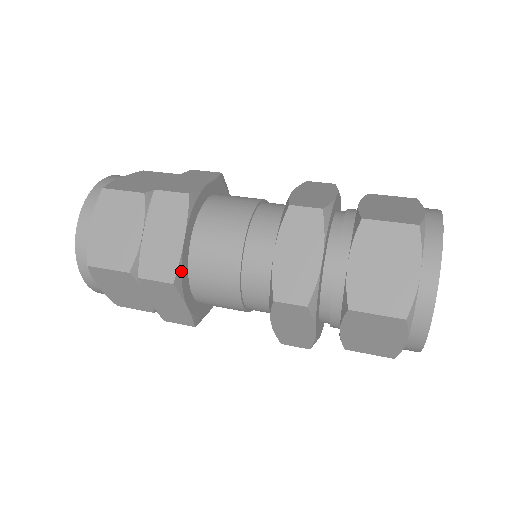
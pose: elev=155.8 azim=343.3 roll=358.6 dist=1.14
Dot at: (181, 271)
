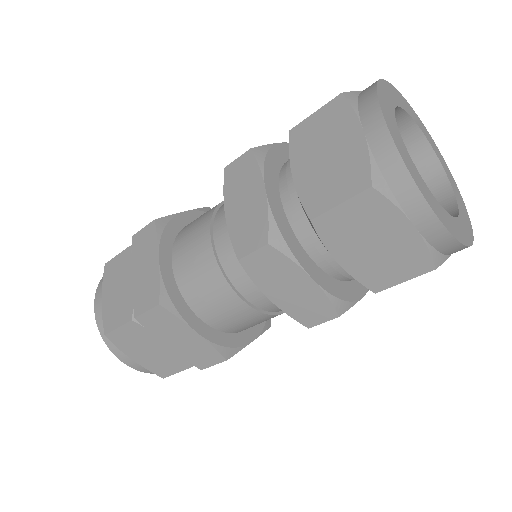
Dot at: (166, 291)
